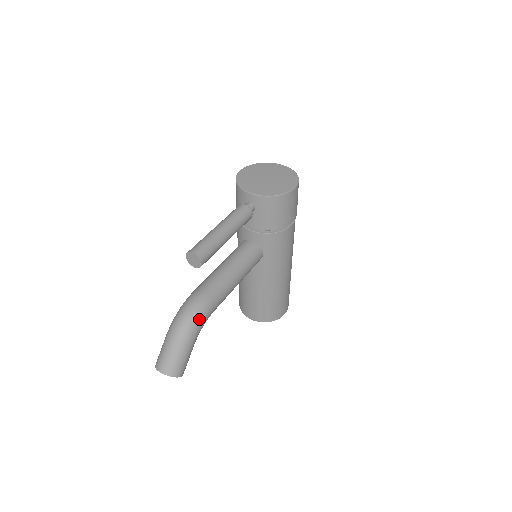
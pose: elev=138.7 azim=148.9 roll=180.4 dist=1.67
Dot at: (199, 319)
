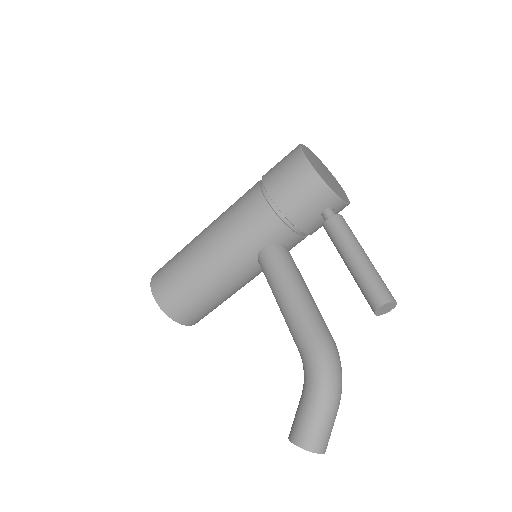
Dot at: occluded
